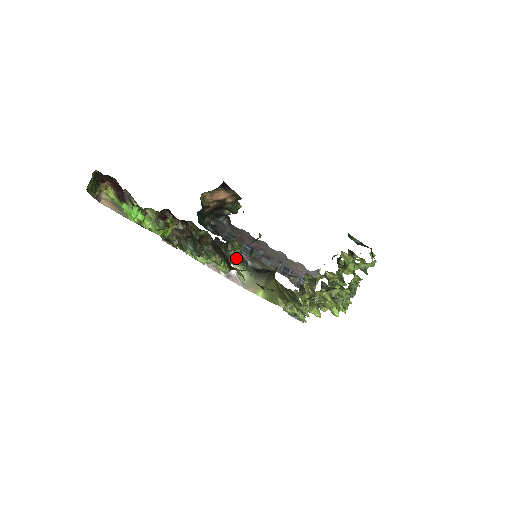
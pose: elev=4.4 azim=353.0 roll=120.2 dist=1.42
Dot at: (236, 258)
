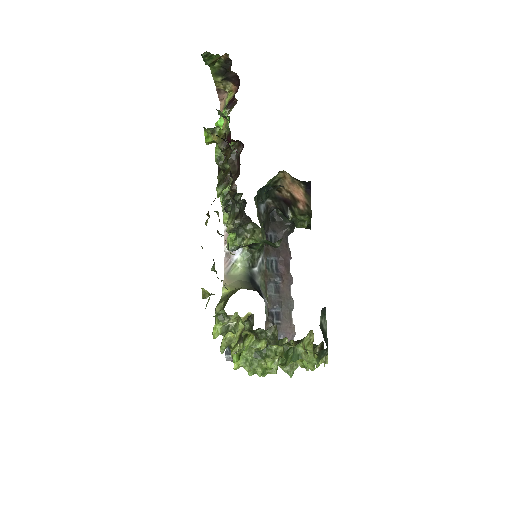
Dot at: (250, 250)
